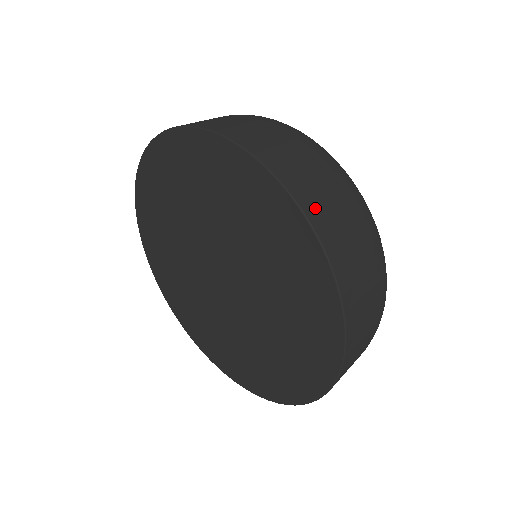
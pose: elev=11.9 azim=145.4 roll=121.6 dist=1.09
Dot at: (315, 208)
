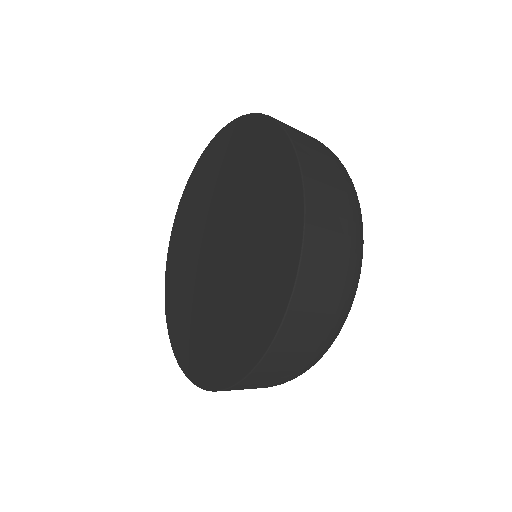
Dot at: (286, 125)
